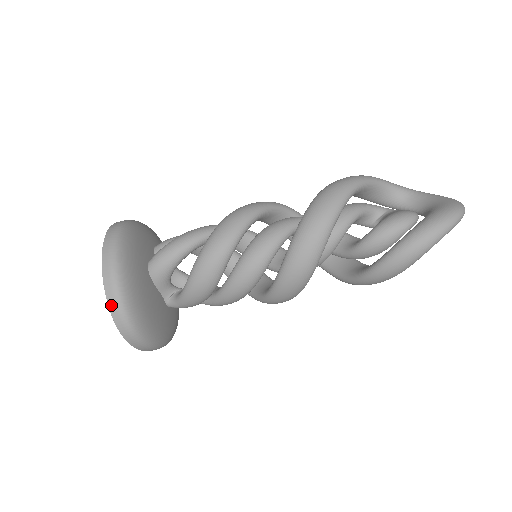
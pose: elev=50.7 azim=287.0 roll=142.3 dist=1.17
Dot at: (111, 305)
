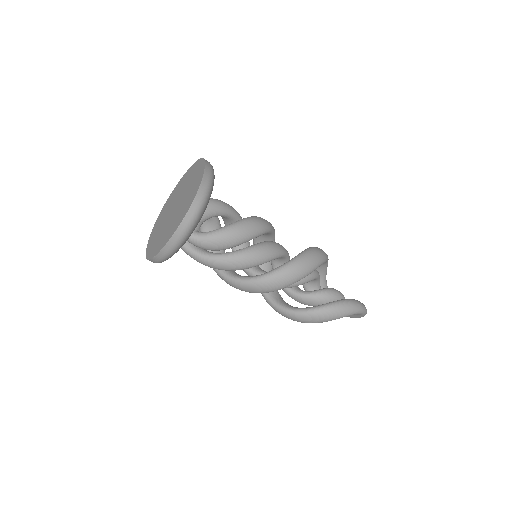
Dot at: (203, 183)
